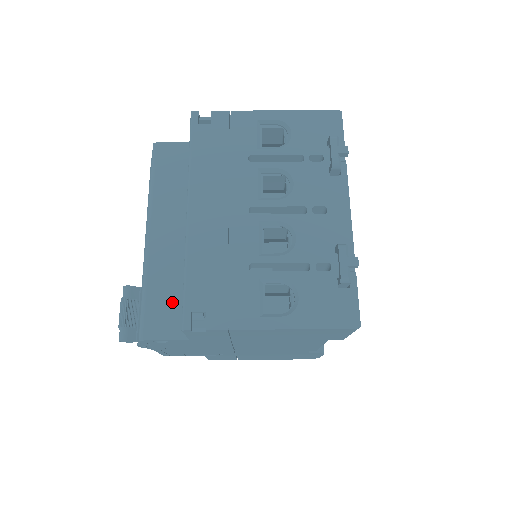
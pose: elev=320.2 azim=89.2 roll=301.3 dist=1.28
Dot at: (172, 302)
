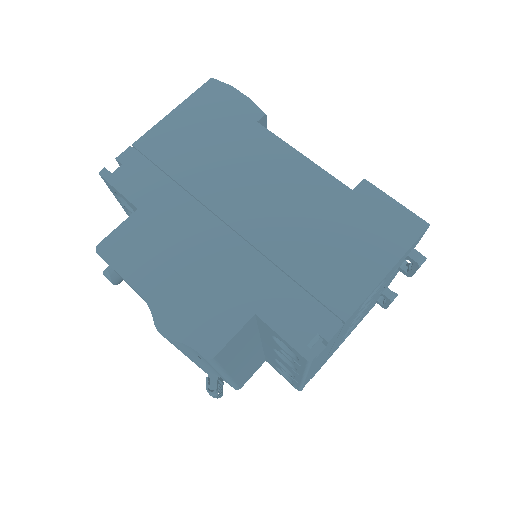
Dot at: (253, 368)
